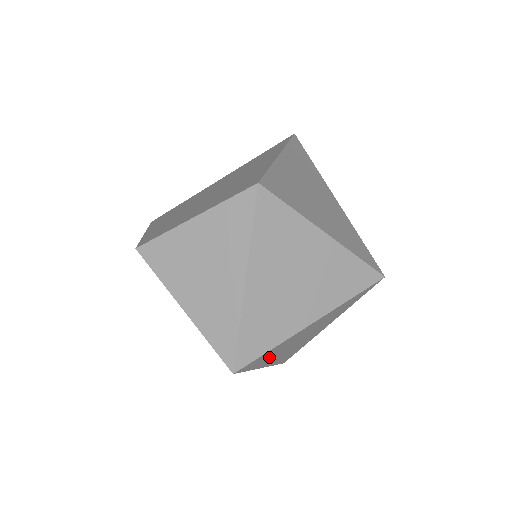
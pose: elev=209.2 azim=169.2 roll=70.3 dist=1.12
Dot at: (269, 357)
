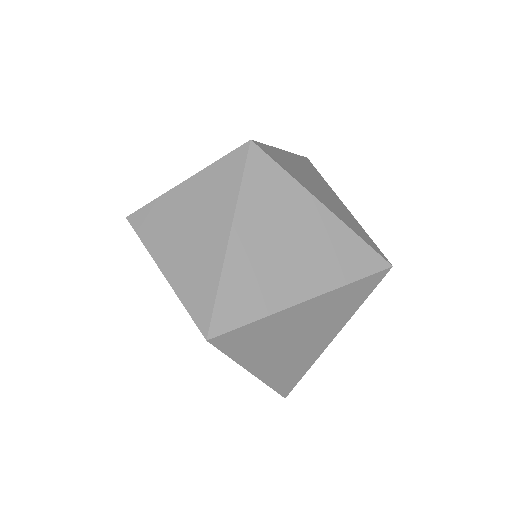
Dot at: (256, 347)
